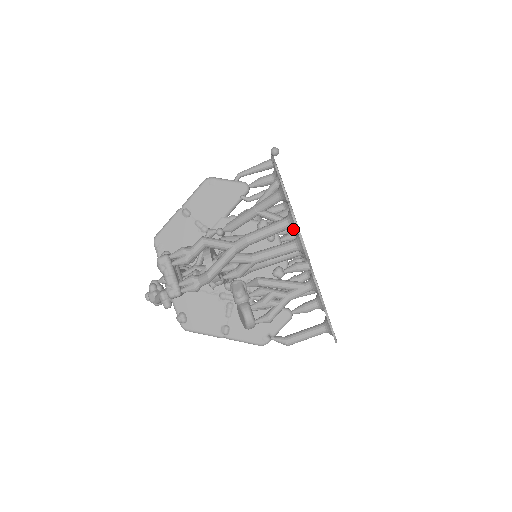
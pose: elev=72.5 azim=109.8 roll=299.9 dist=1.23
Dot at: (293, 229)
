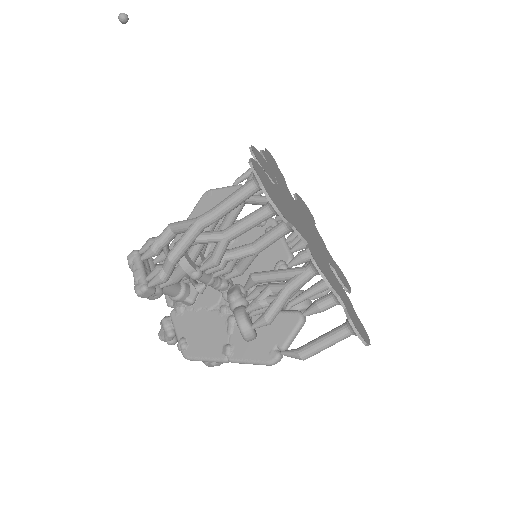
Dot at: occluded
